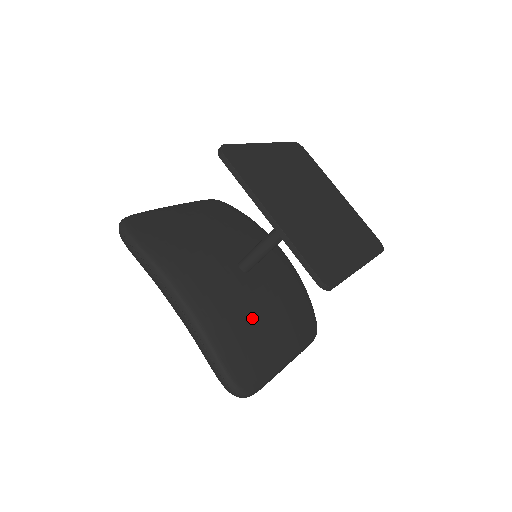
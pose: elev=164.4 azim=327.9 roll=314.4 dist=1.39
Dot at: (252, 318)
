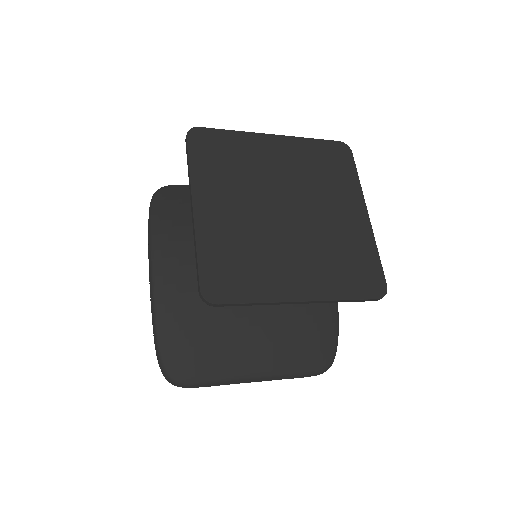
Dot at: (221, 315)
